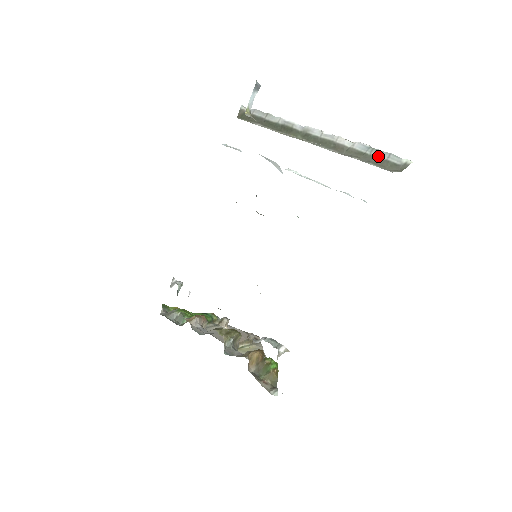
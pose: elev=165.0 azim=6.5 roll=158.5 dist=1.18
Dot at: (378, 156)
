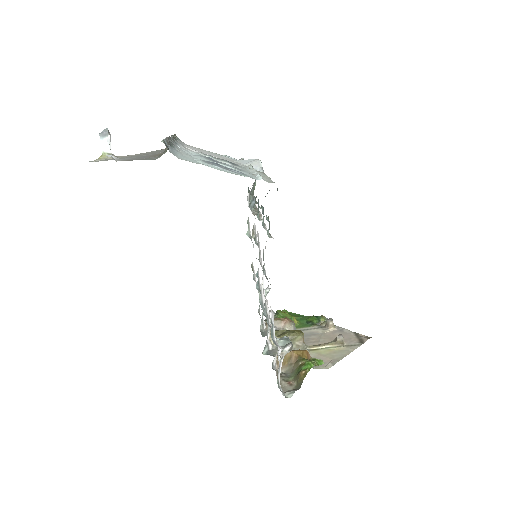
Dot at: occluded
